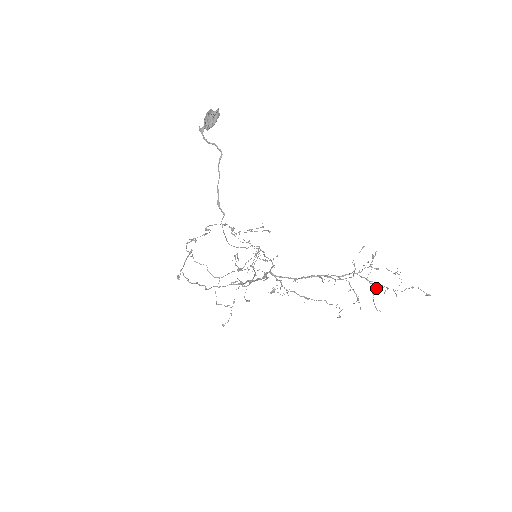
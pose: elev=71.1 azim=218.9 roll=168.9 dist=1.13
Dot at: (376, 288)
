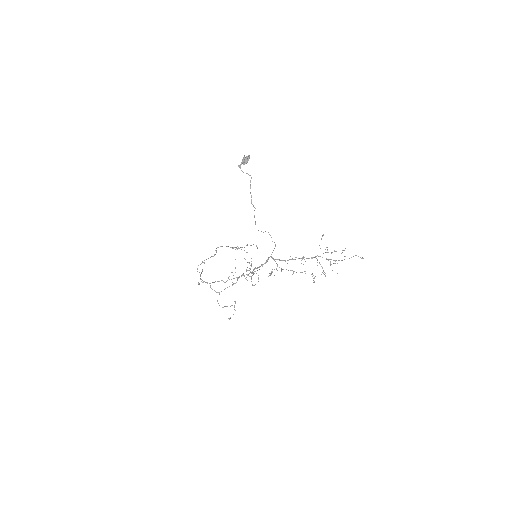
Dot at: occluded
